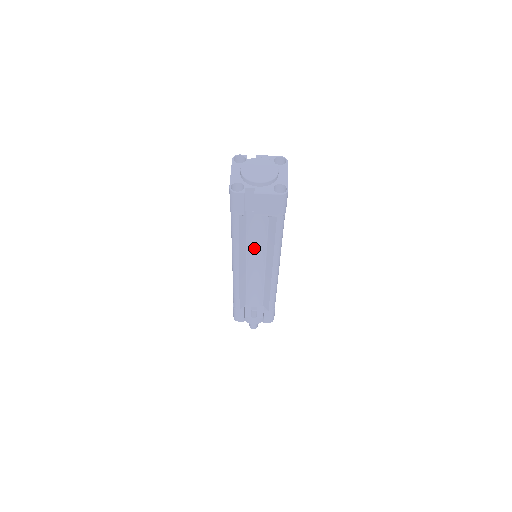
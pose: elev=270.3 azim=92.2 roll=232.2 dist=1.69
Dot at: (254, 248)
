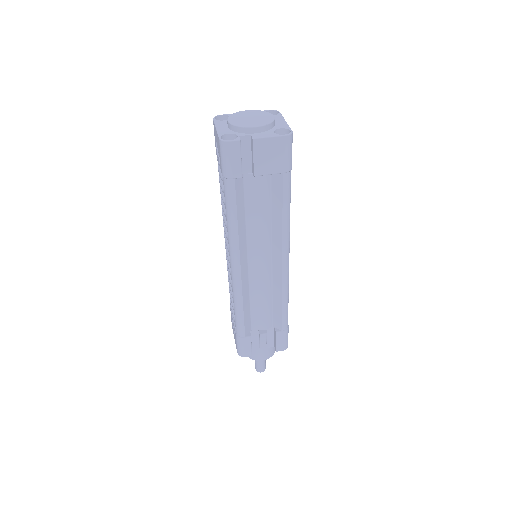
Dot at: (256, 233)
